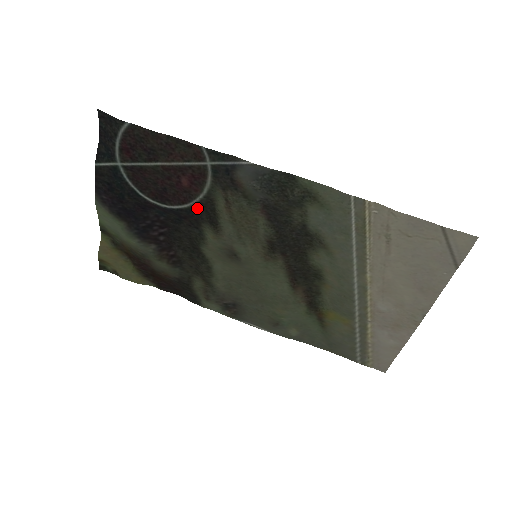
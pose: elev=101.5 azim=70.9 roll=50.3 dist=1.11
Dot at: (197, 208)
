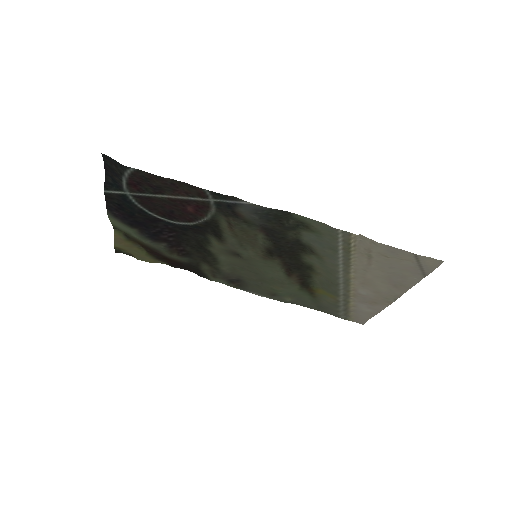
Dot at: (202, 225)
